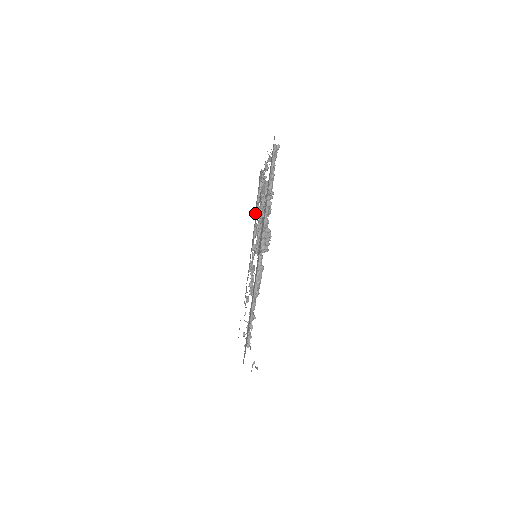
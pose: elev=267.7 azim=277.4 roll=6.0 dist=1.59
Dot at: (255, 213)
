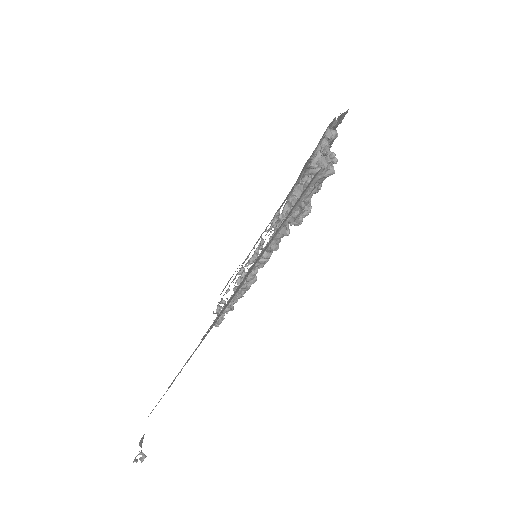
Dot at: (303, 168)
